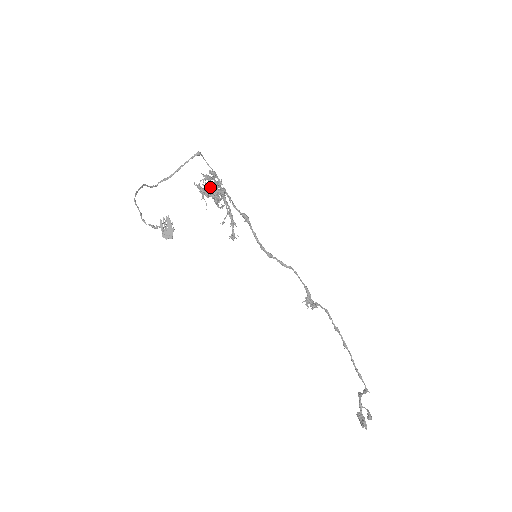
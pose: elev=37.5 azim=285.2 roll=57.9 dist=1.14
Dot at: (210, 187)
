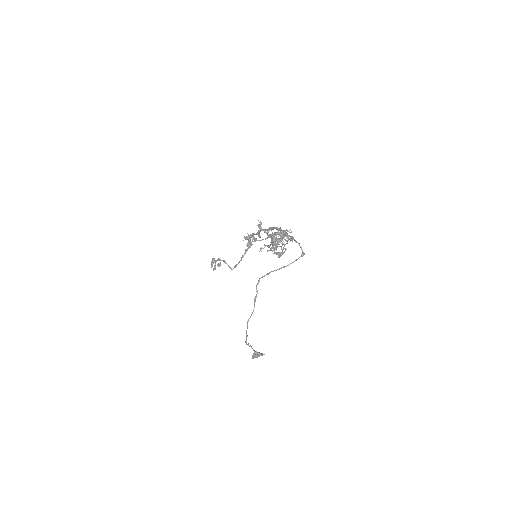
Dot at: (280, 238)
